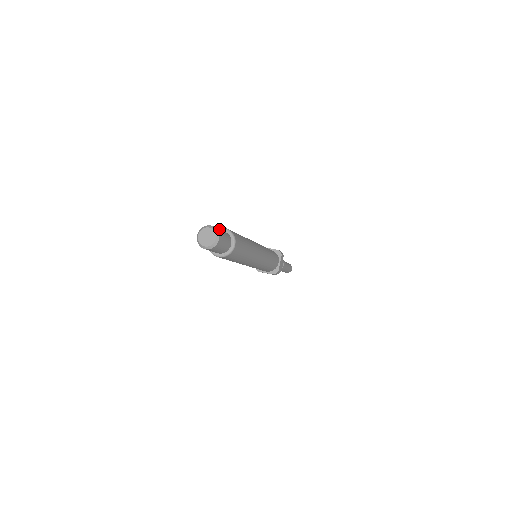
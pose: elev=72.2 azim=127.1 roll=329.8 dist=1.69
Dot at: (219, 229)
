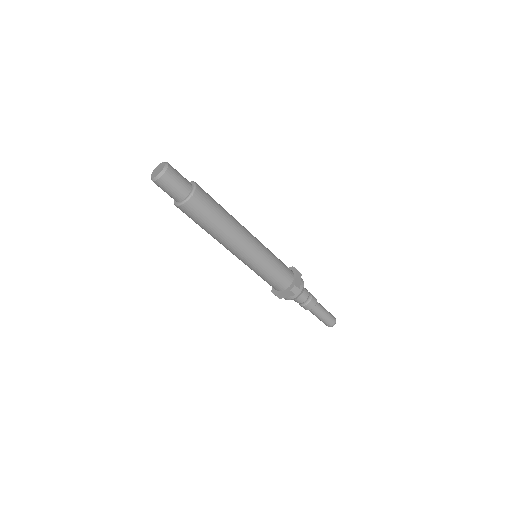
Dot at: occluded
